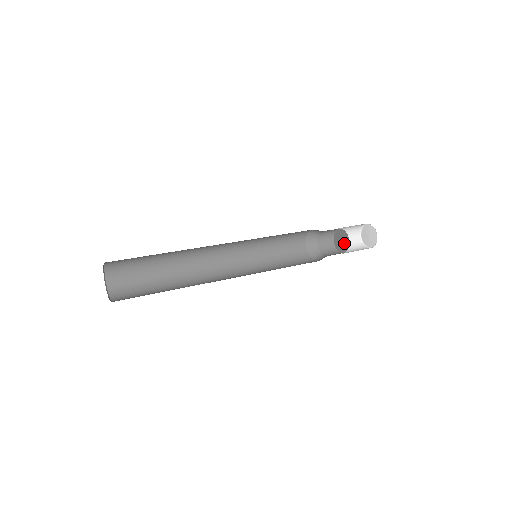
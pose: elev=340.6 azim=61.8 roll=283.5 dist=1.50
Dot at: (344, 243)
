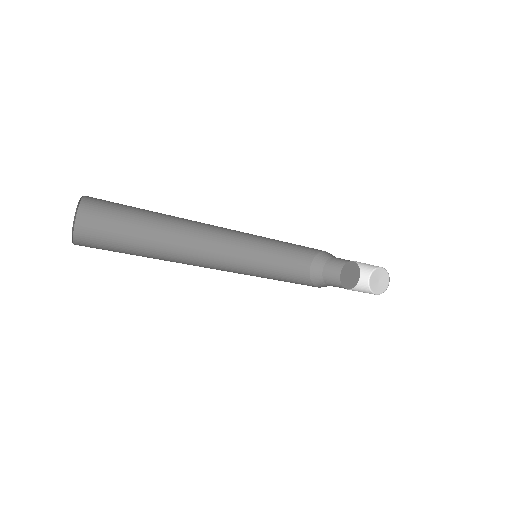
Dot at: (353, 273)
